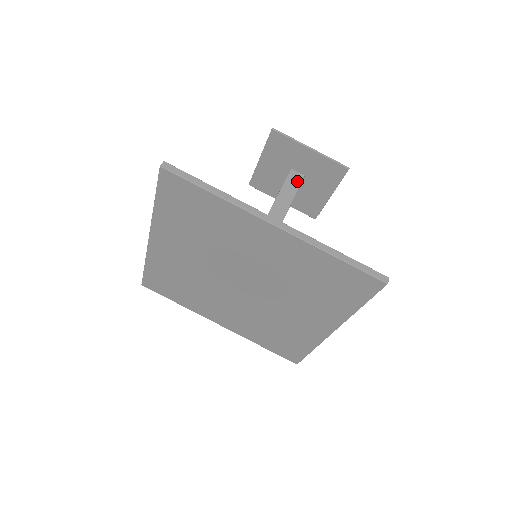
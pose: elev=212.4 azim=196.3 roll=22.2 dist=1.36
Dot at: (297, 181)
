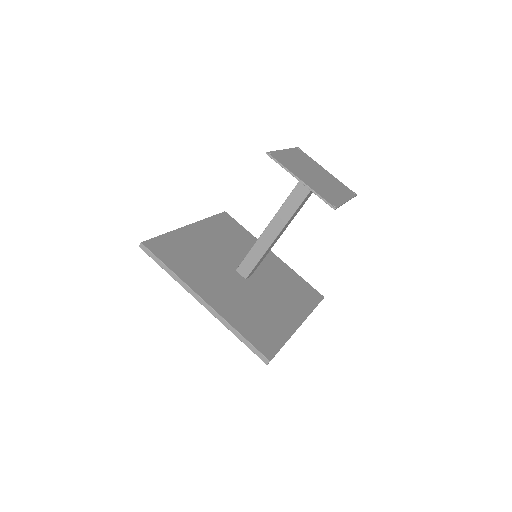
Dot at: (307, 188)
